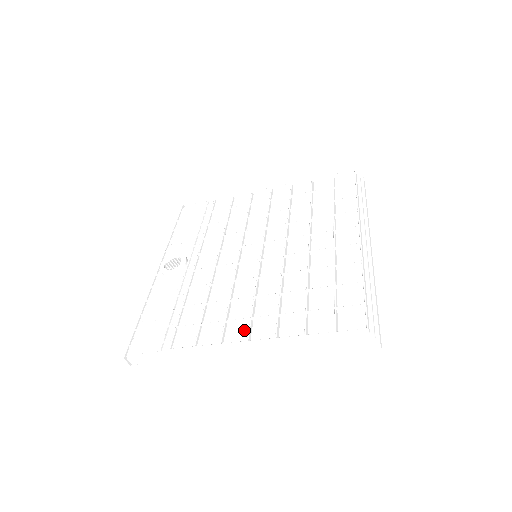
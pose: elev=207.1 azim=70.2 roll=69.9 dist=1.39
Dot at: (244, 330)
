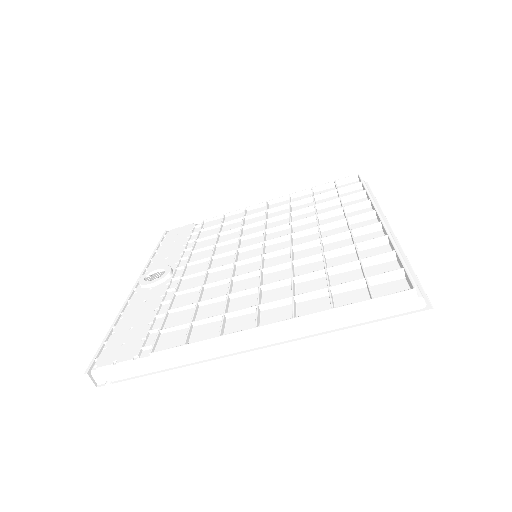
Dot at: (249, 320)
